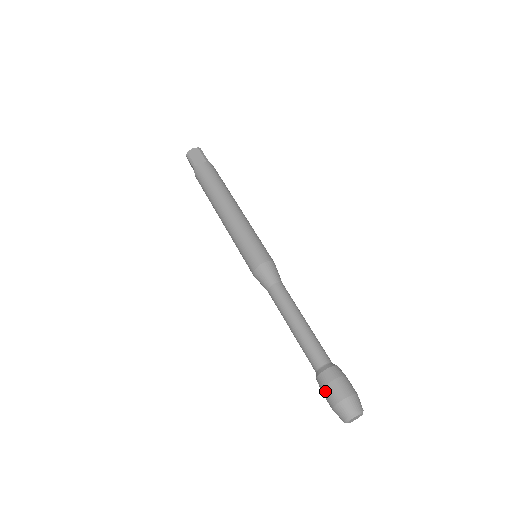
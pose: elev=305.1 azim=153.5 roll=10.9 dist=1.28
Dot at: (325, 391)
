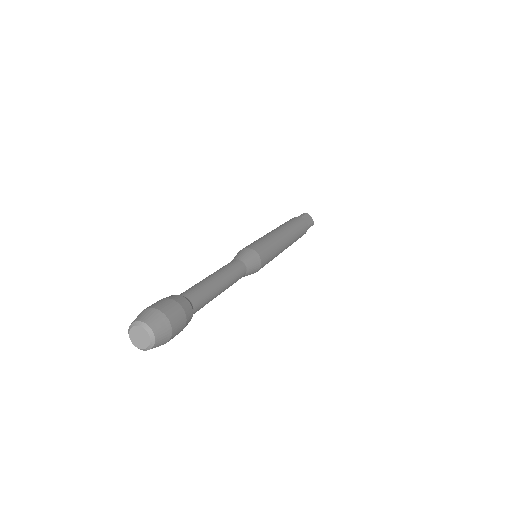
Dot at: occluded
